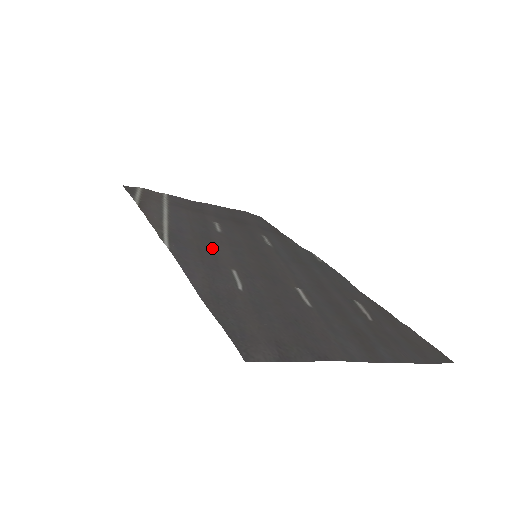
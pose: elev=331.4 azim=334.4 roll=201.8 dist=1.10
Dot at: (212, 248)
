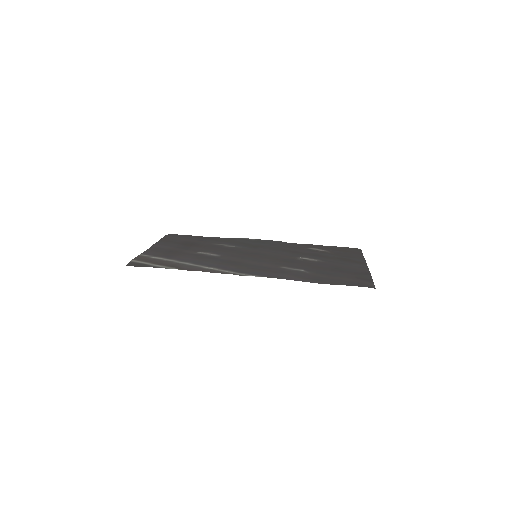
Dot at: (251, 265)
